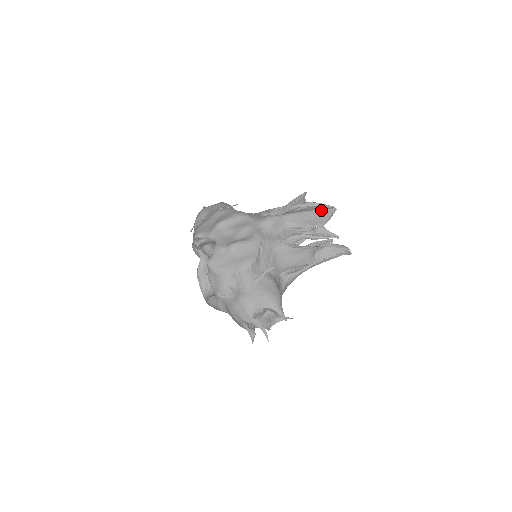
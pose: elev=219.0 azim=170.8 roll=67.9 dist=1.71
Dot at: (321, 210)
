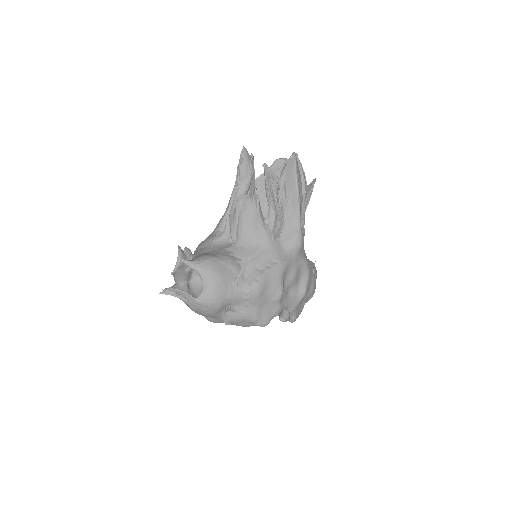
Dot at: (297, 174)
